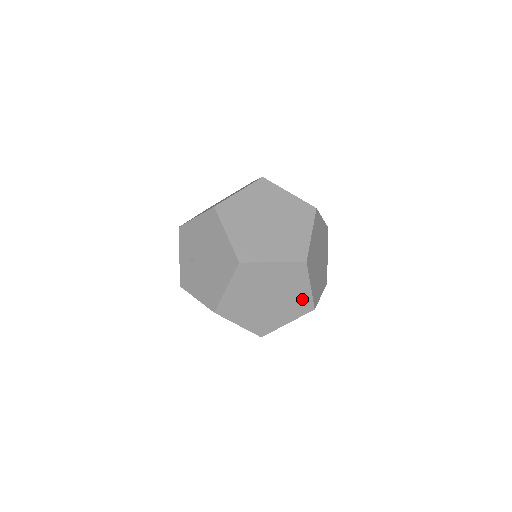
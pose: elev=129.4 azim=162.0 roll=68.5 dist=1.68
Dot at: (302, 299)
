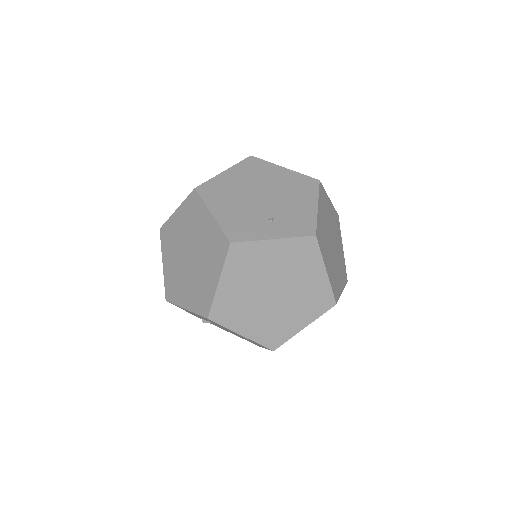
Dot at: occluded
